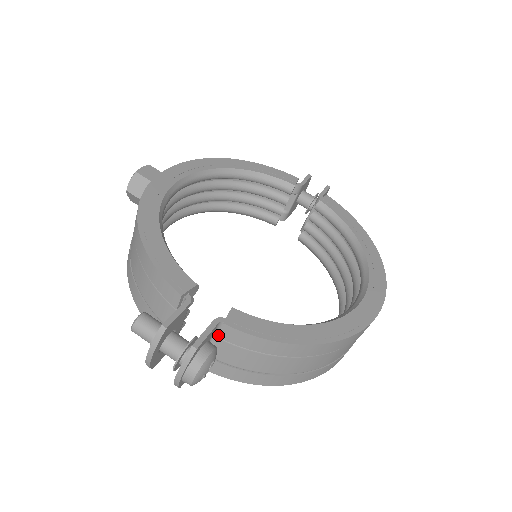
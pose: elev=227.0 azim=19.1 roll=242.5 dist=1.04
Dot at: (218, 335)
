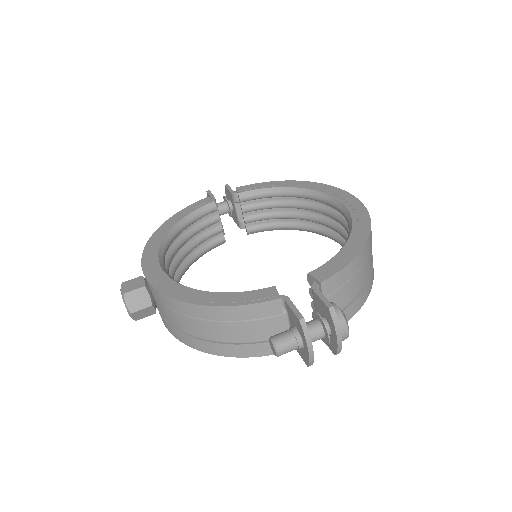
Dot at: occluded
